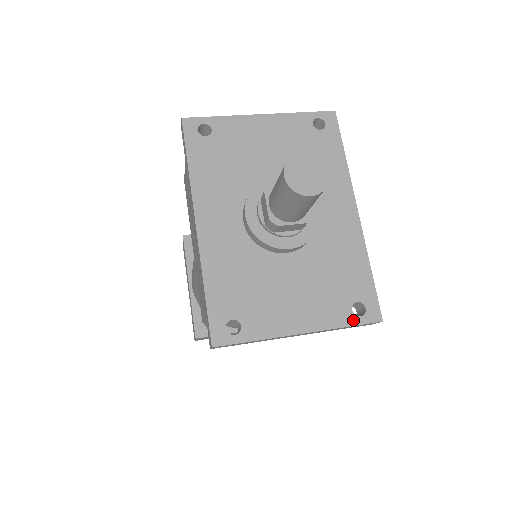
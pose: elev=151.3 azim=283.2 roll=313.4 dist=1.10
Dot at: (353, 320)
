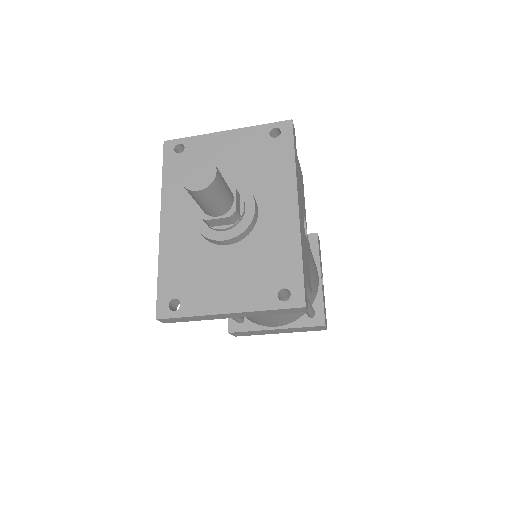
Dot at: (277, 304)
